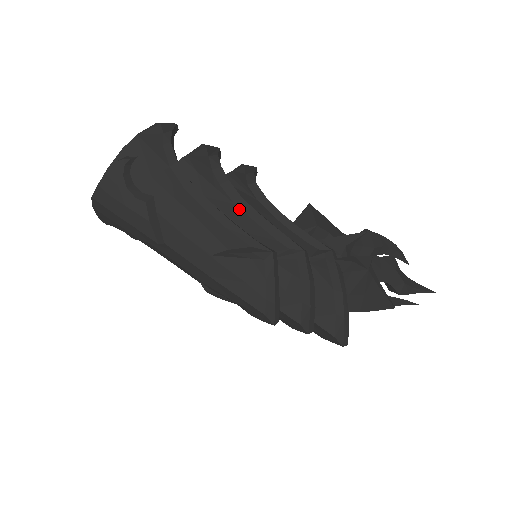
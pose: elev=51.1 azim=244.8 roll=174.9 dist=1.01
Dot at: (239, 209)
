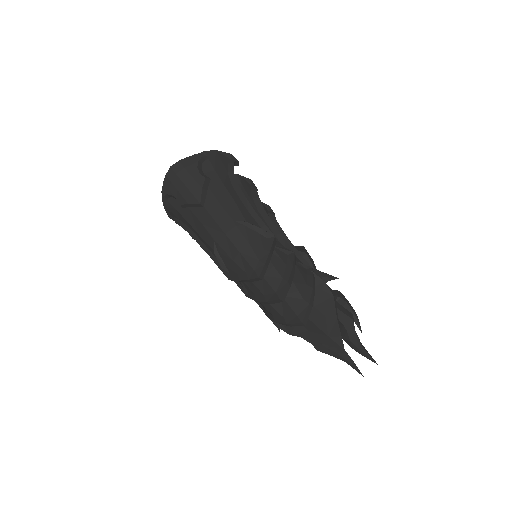
Dot at: (260, 214)
